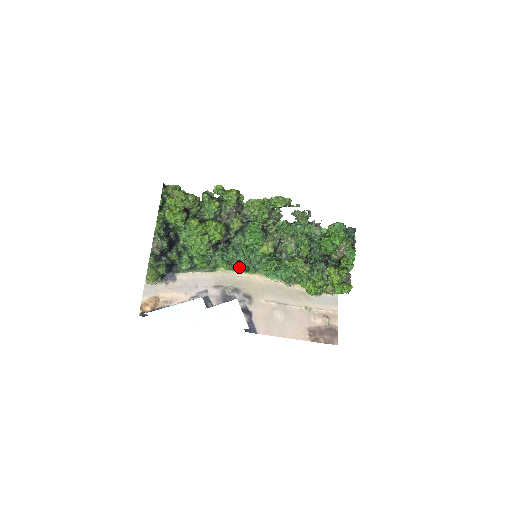
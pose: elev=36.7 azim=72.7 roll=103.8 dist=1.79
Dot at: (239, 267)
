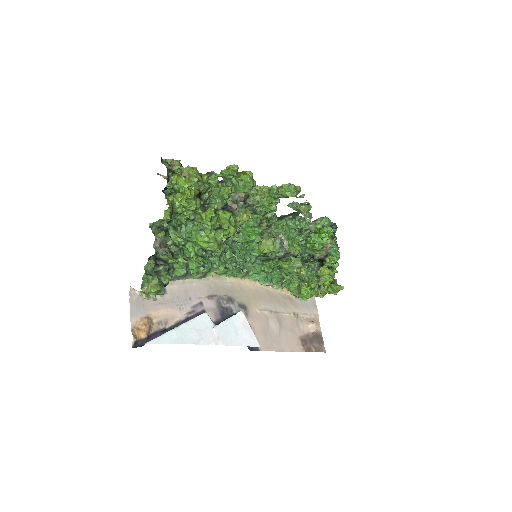
Dot at: (234, 270)
